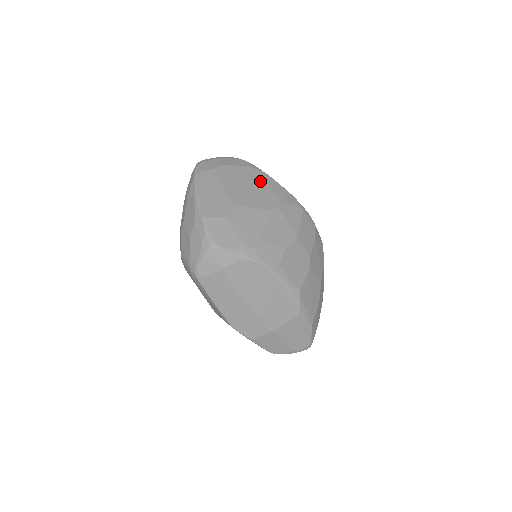
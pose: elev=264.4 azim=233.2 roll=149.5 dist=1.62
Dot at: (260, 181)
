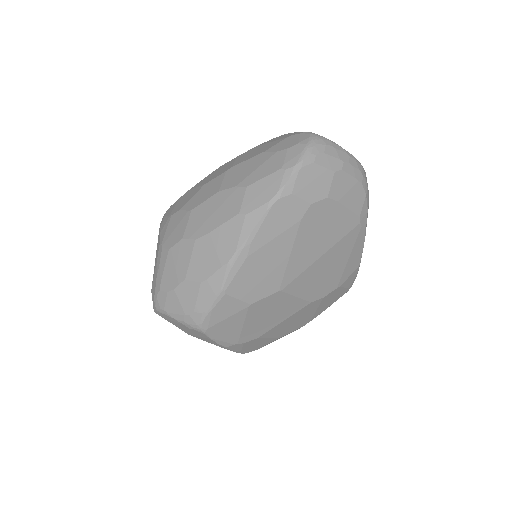
Dot at: (345, 249)
